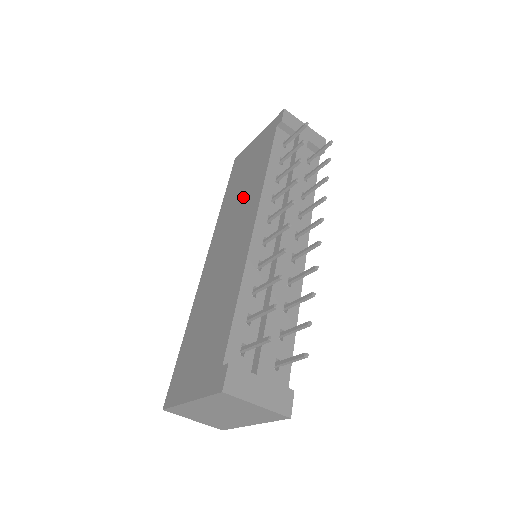
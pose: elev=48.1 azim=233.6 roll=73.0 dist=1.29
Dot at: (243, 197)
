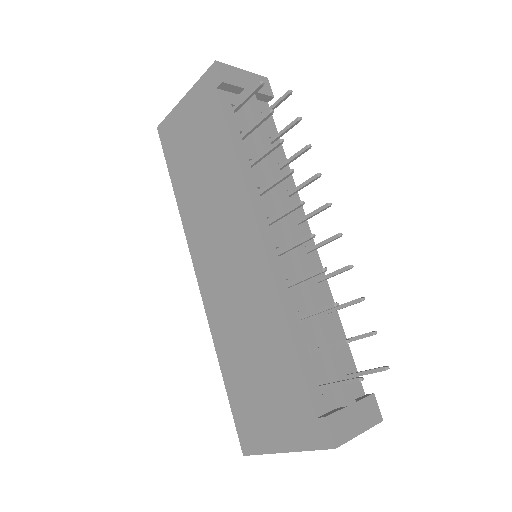
Dot at: (214, 194)
